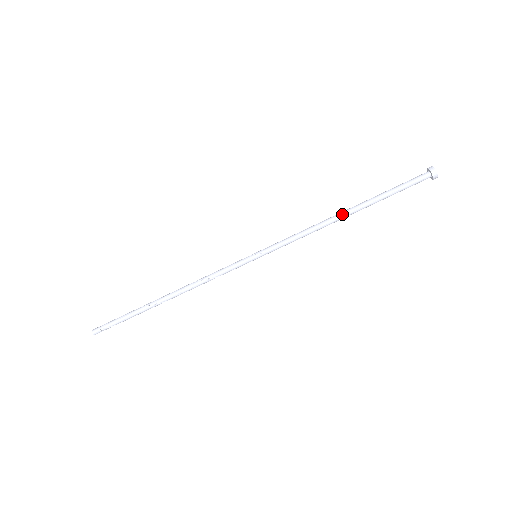
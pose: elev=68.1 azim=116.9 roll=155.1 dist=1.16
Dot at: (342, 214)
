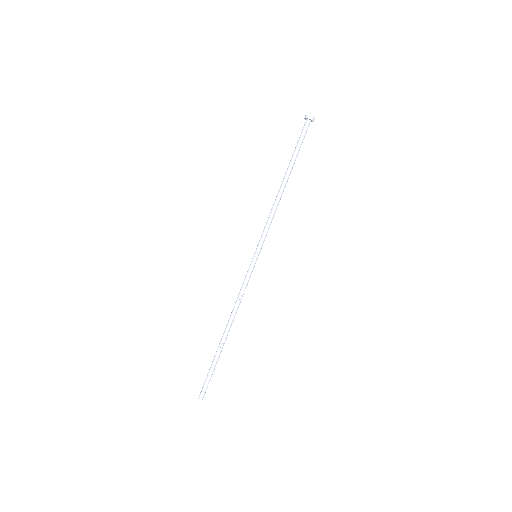
Dot at: (283, 186)
